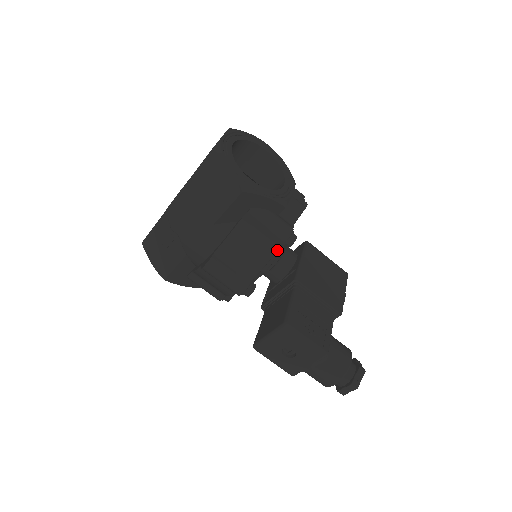
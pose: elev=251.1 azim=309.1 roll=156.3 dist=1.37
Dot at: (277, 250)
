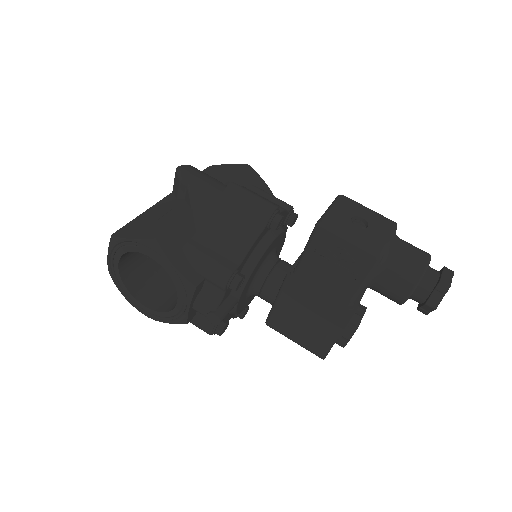
Dot at: occluded
